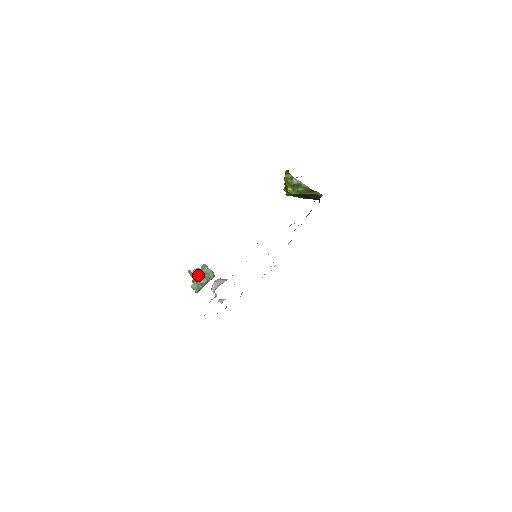
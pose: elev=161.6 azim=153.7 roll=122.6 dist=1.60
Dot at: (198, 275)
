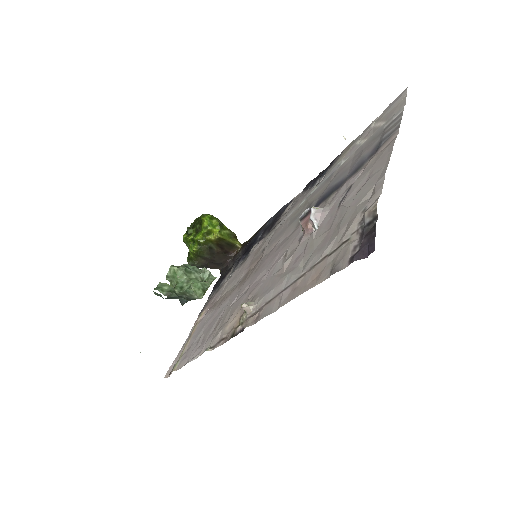
Dot at: (196, 270)
